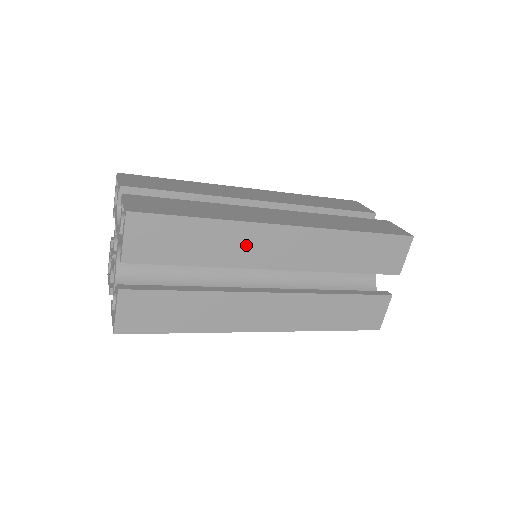
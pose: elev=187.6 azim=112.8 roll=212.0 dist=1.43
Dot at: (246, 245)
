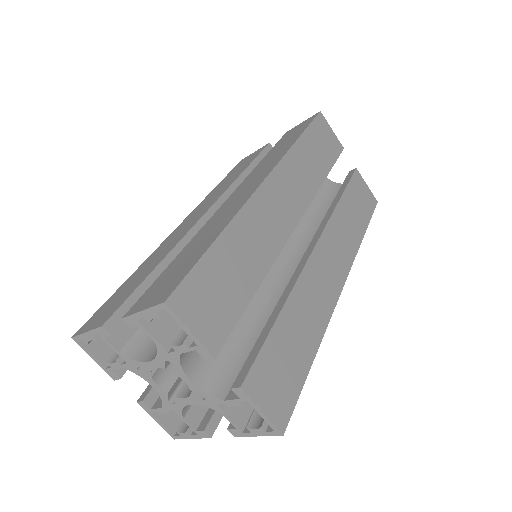
Dot at: occluded
